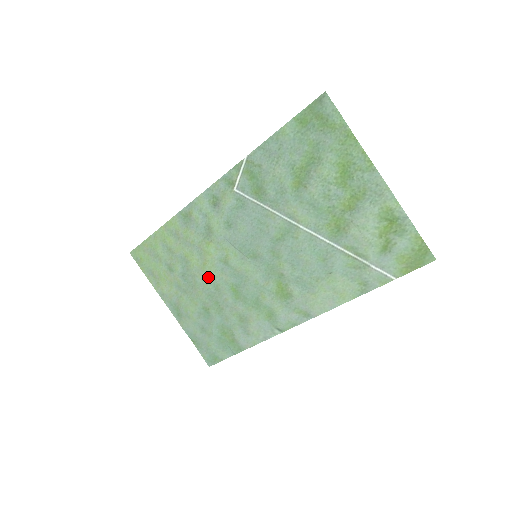
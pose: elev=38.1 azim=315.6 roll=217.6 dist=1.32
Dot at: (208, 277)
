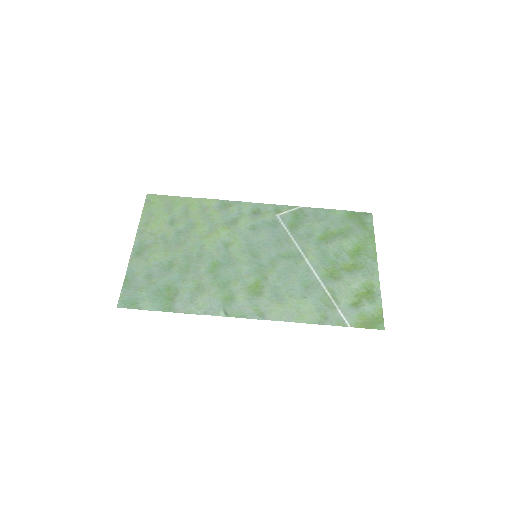
Dot at: (200, 245)
